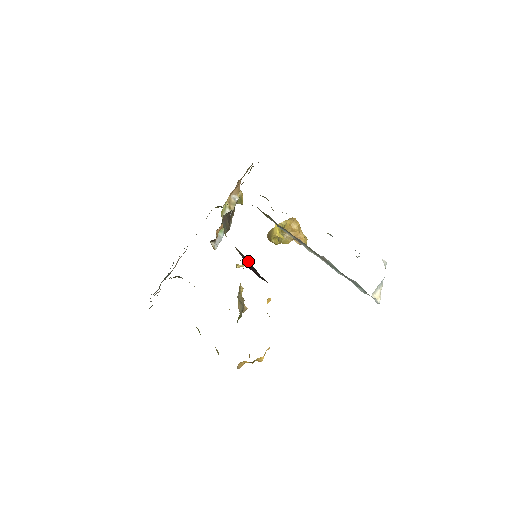
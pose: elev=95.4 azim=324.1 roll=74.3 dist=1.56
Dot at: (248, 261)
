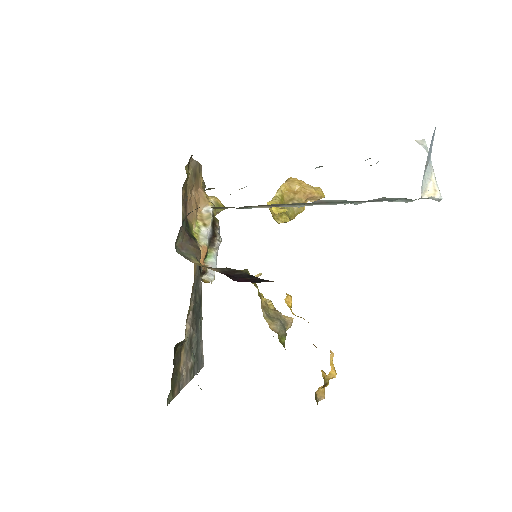
Dot at: (237, 272)
